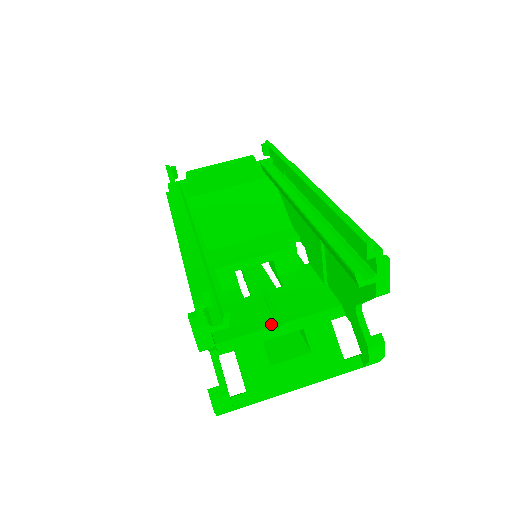
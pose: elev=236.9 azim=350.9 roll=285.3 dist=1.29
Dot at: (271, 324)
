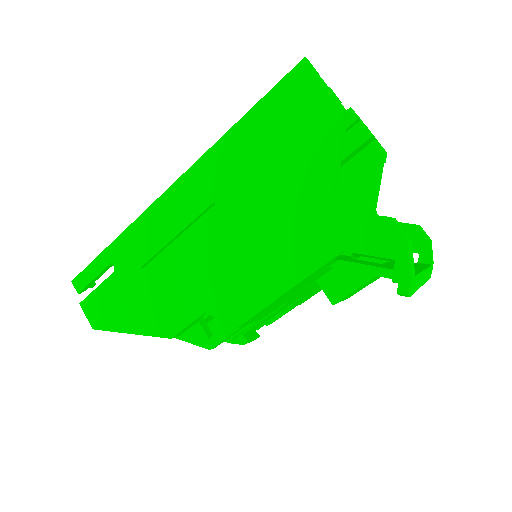
Dot at: occluded
